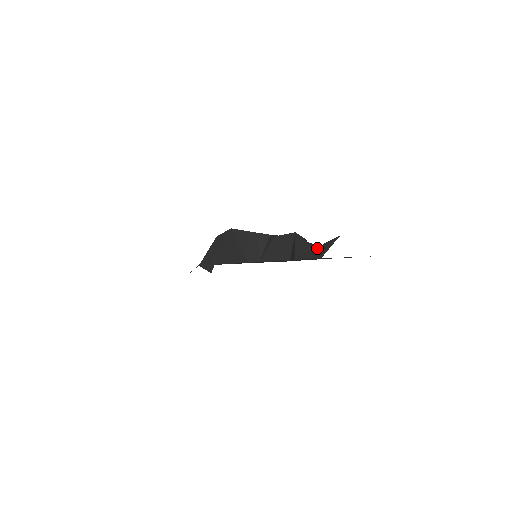
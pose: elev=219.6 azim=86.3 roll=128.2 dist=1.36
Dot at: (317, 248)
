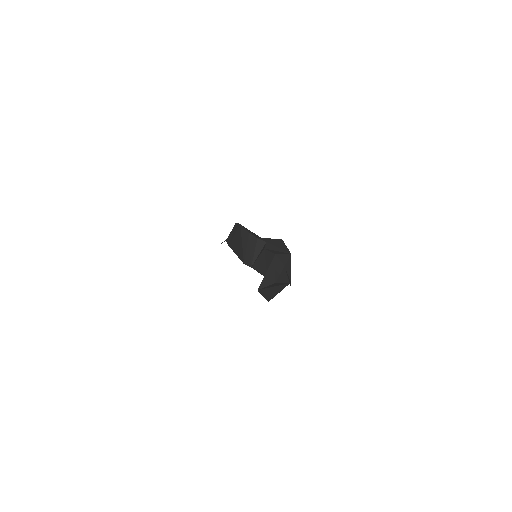
Dot at: (272, 288)
